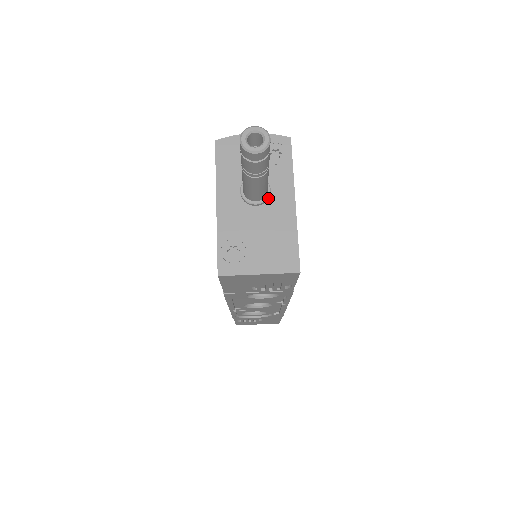
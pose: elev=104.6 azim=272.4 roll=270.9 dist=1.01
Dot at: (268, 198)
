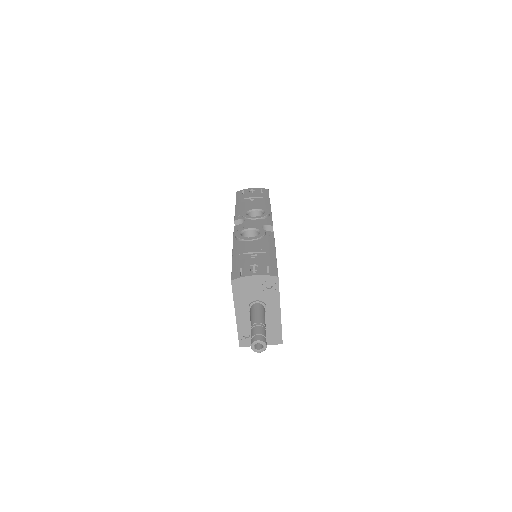
Dot at: (265, 311)
